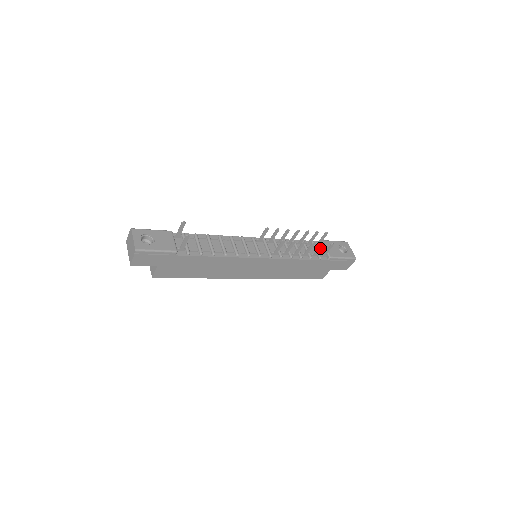
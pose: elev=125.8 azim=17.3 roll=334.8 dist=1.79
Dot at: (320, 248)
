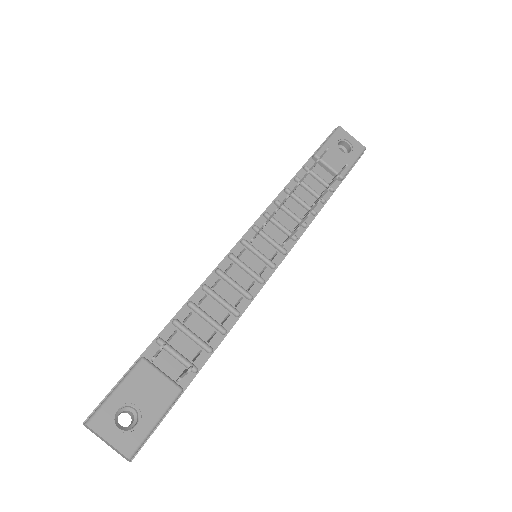
Dot at: (333, 182)
